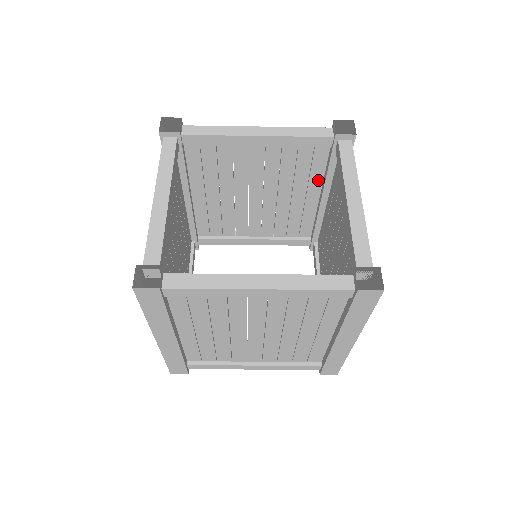
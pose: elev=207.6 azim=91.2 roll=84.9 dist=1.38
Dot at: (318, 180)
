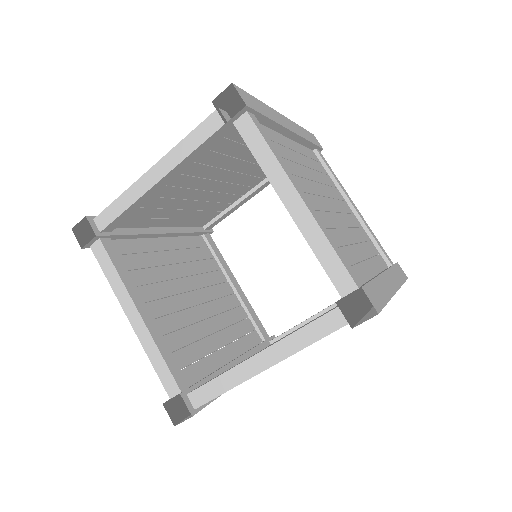
Dot at: occluded
